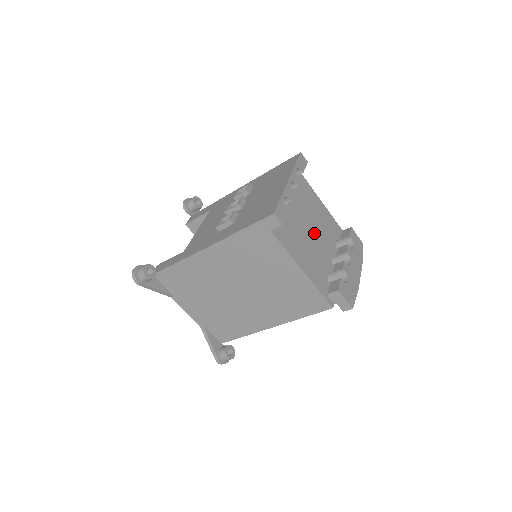
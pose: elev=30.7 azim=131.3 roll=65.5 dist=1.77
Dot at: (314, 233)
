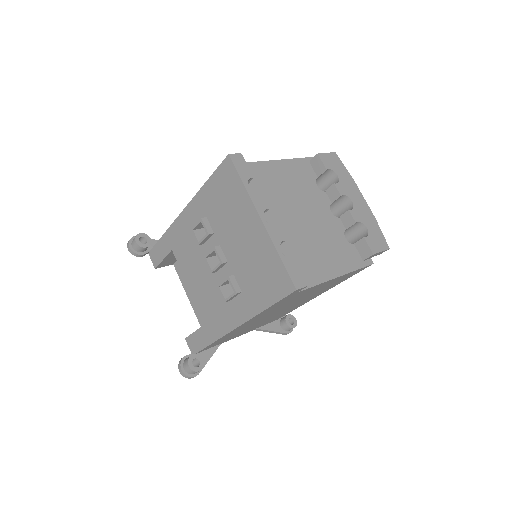
Dot at: (306, 215)
